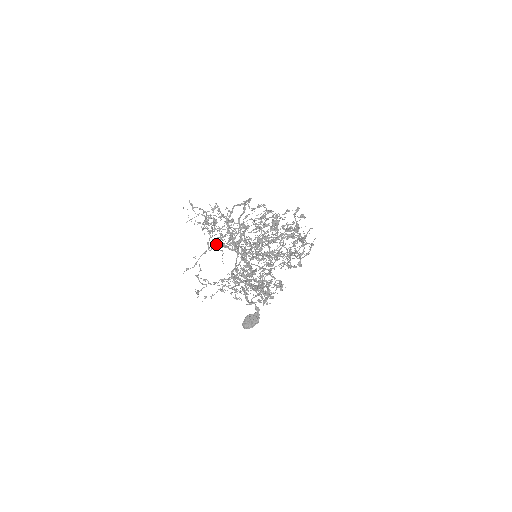
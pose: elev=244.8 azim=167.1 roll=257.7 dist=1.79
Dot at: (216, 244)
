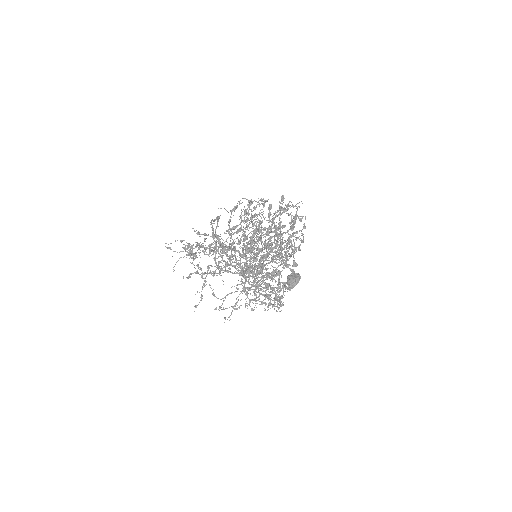
Dot at: occluded
